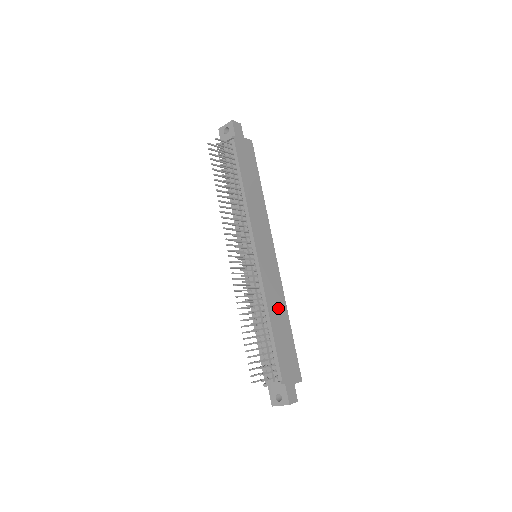
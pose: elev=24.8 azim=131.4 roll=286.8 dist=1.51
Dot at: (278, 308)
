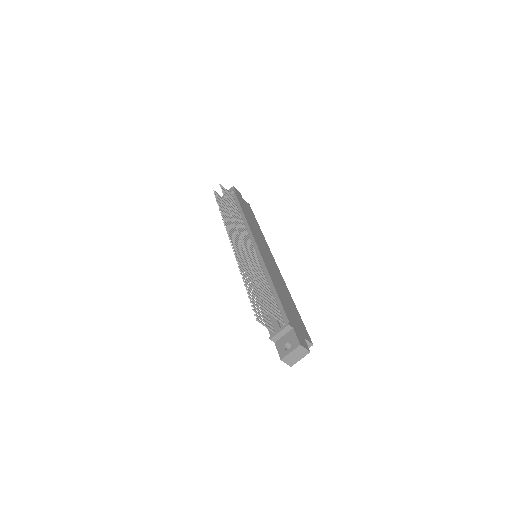
Dot at: (280, 284)
